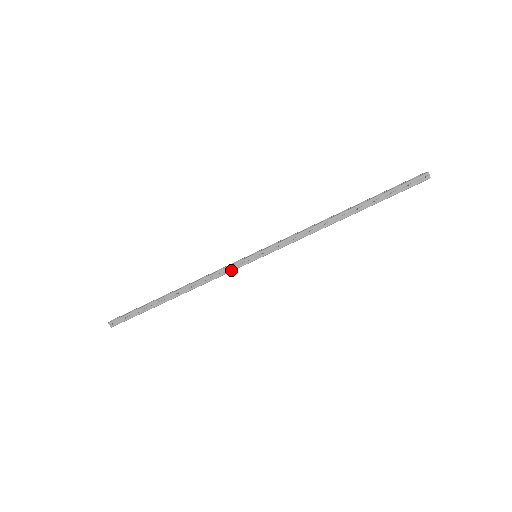
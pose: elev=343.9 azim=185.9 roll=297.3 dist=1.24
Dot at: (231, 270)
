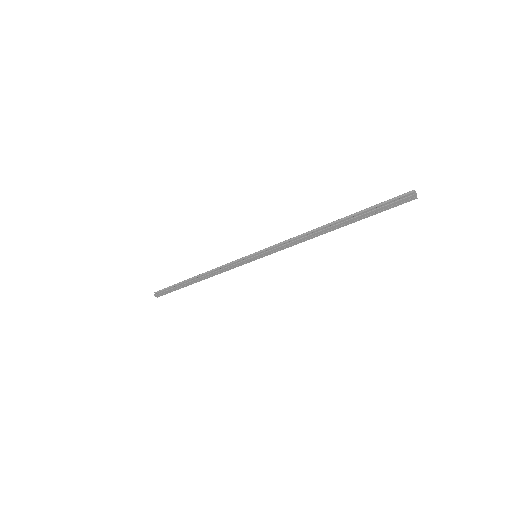
Dot at: (237, 266)
